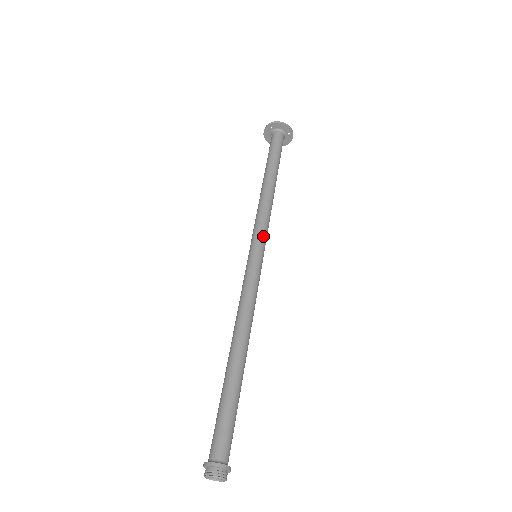
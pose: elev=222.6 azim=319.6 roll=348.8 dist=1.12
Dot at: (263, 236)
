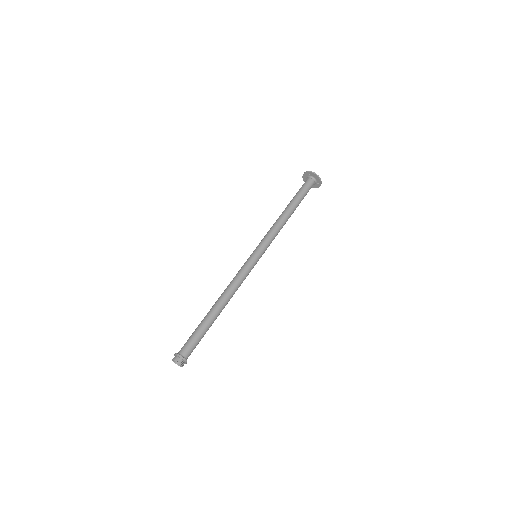
Dot at: (266, 246)
